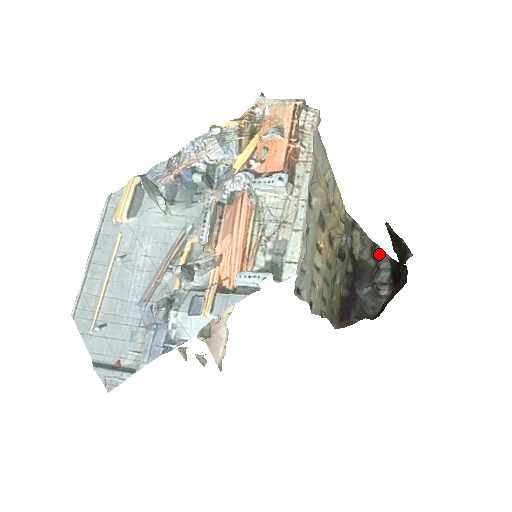
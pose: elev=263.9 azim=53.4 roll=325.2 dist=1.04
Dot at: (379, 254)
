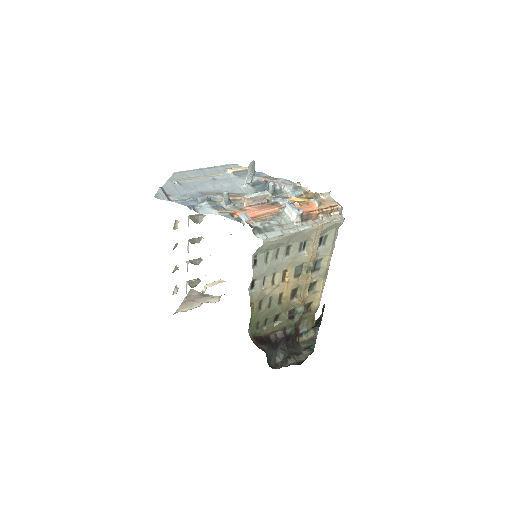
Dot at: (310, 349)
